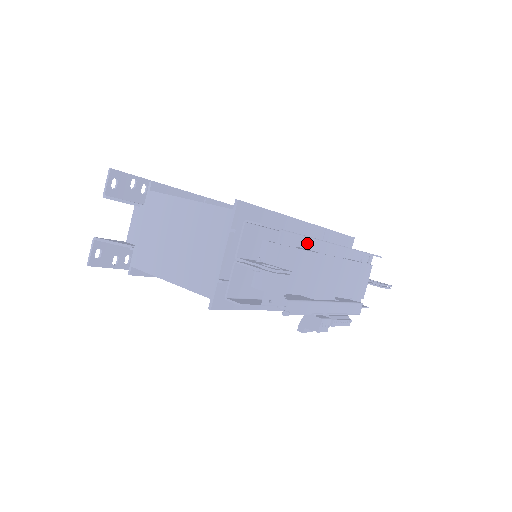
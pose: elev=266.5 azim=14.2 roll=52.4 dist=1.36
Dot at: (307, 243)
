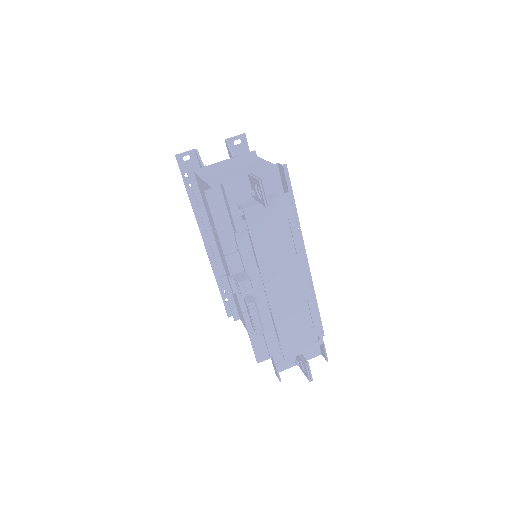
Dot at: (294, 232)
